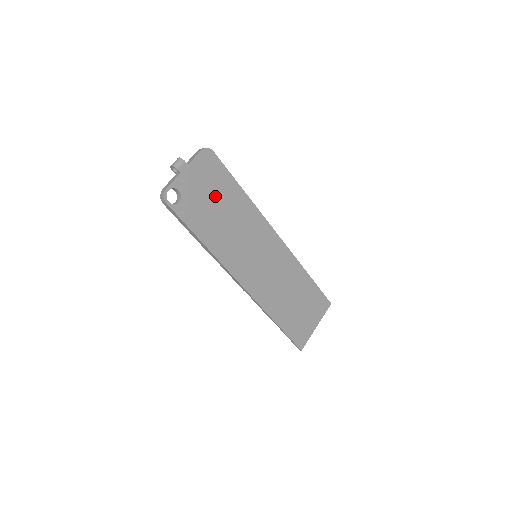
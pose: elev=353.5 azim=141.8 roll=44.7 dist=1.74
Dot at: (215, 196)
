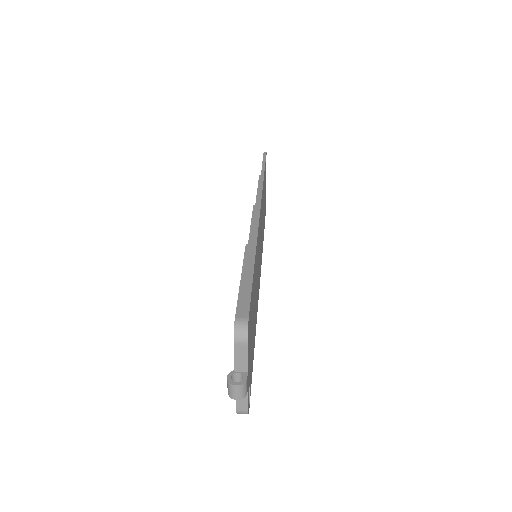
Dot at: (252, 320)
